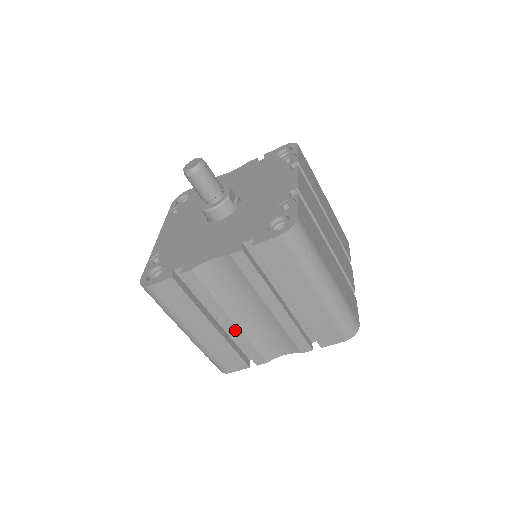
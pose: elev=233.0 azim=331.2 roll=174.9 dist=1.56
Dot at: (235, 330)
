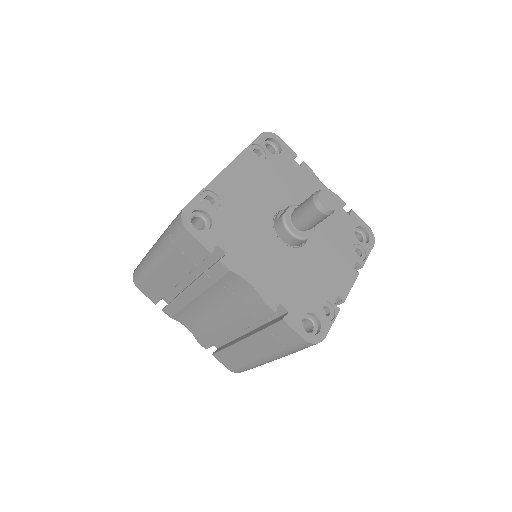
Dot at: (187, 298)
